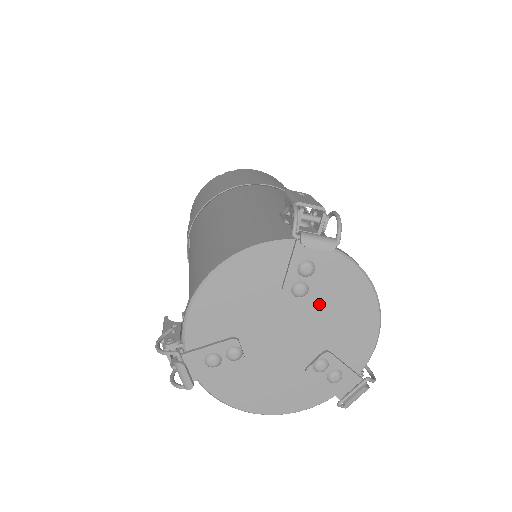
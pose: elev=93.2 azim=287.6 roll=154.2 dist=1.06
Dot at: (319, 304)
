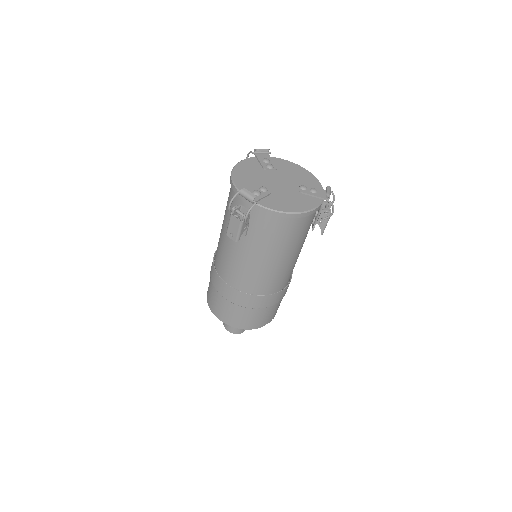
Dot at: (282, 171)
